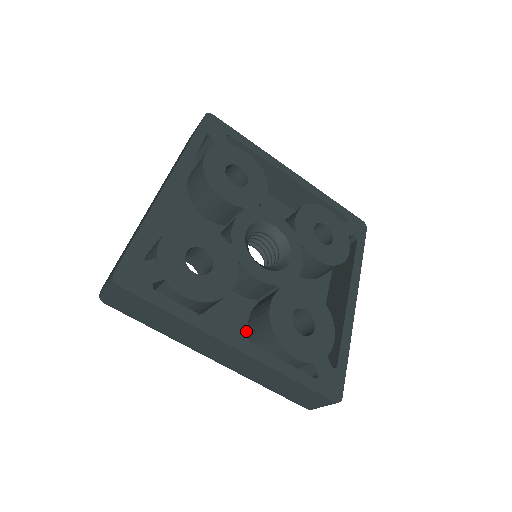
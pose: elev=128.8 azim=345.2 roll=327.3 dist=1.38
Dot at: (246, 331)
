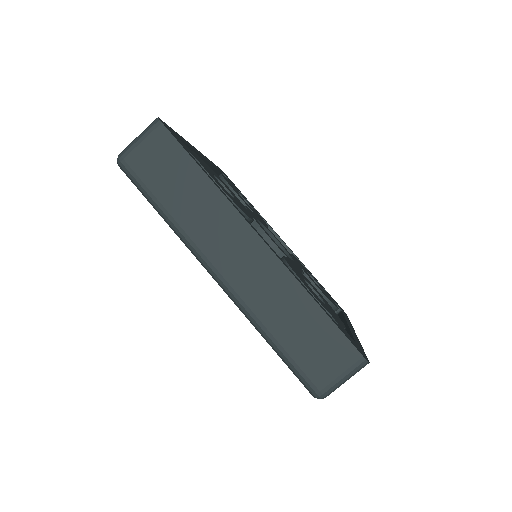
Dot at: occluded
